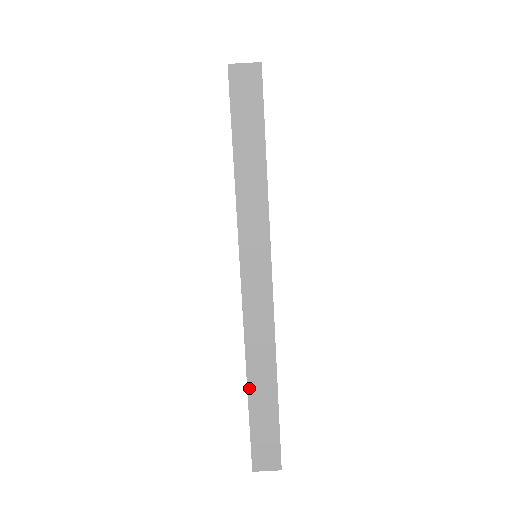
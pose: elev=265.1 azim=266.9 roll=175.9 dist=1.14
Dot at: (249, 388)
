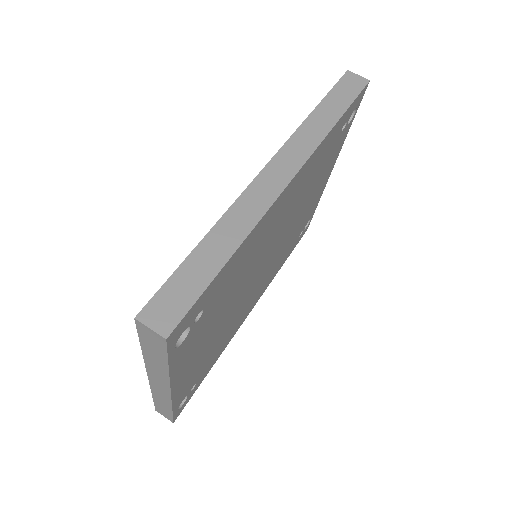
Dot at: (205, 239)
